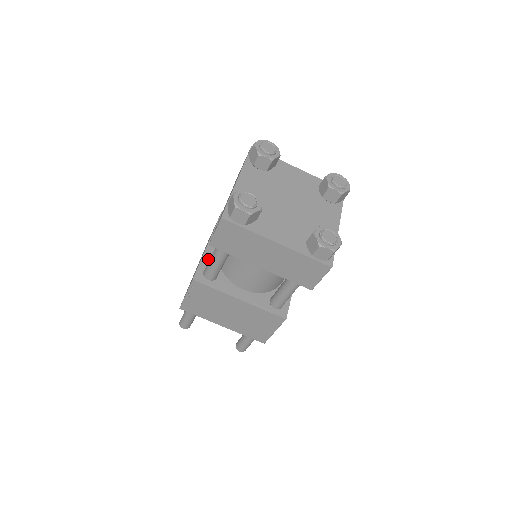
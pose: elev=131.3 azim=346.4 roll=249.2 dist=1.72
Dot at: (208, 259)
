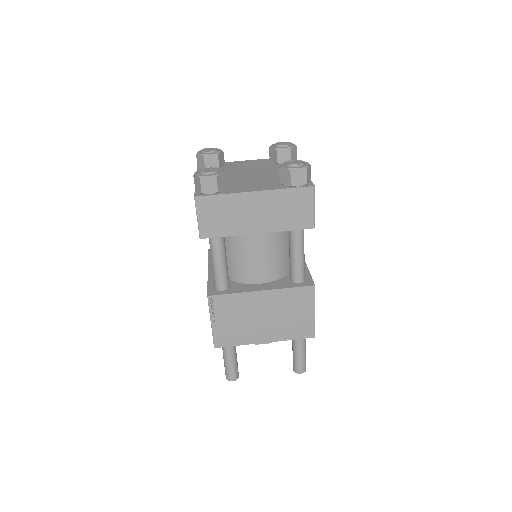
Dot at: occluded
